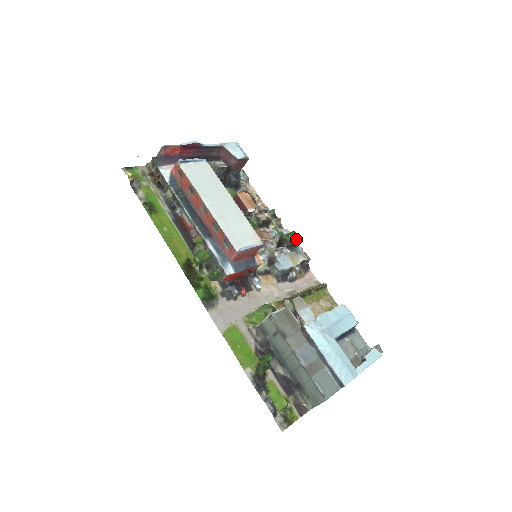
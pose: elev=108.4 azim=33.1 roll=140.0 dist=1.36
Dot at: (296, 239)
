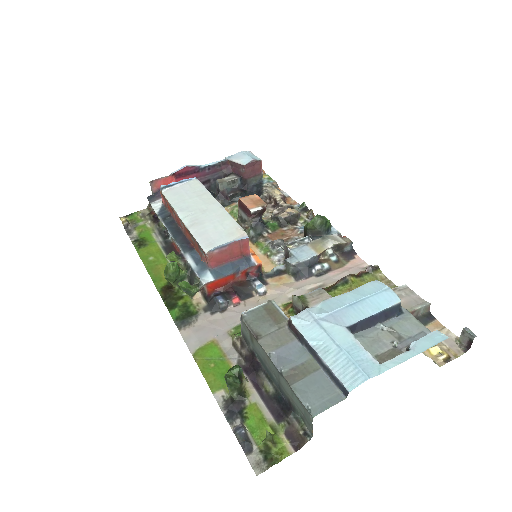
Dot at: (319, 223)
